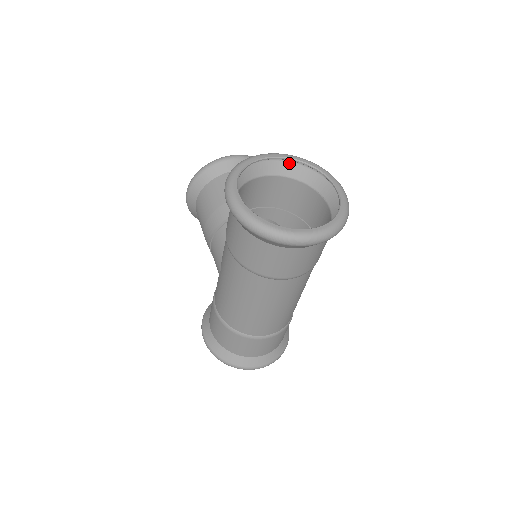
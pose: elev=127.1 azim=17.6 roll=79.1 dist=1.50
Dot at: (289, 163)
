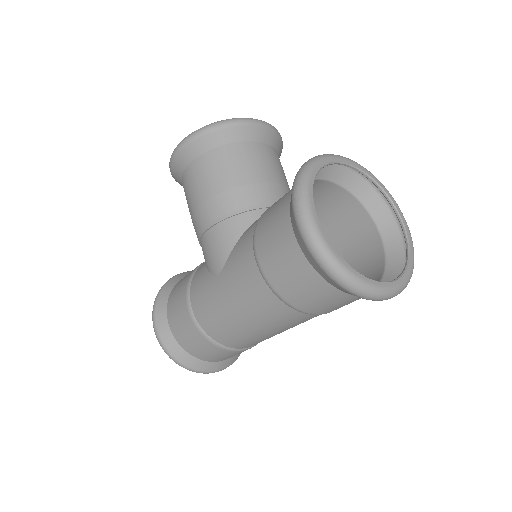
Dot at: (350, 170)
